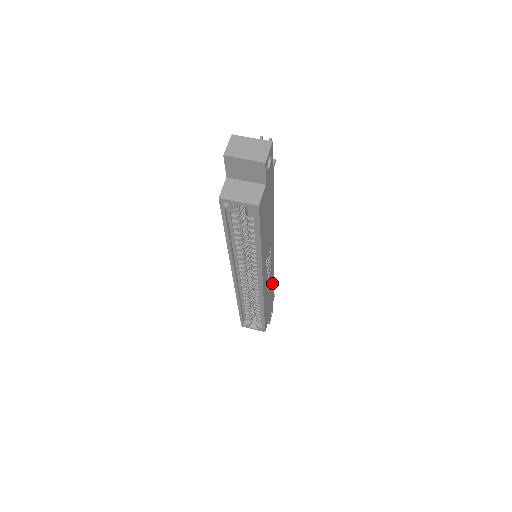
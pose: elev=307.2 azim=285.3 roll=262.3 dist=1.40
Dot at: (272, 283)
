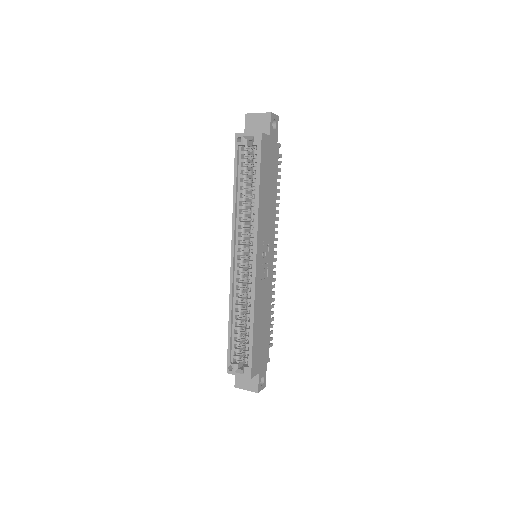
Dot at: (268, 316)
